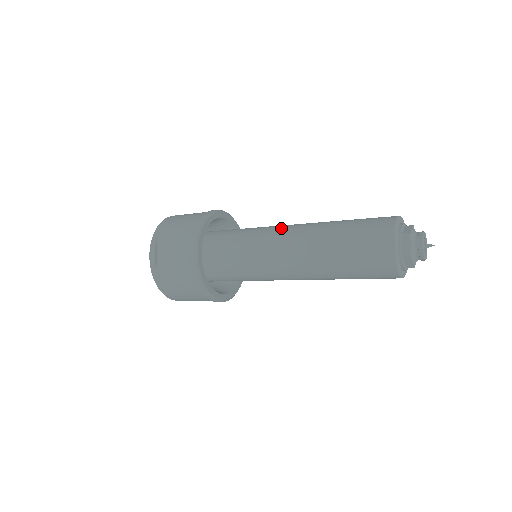
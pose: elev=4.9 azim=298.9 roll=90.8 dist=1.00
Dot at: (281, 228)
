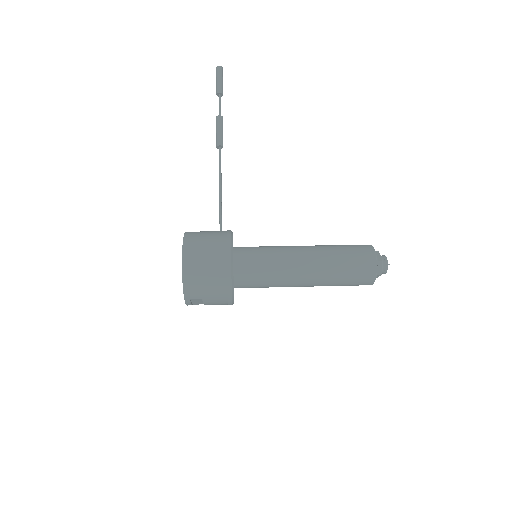
Dot at: (293, 274)
